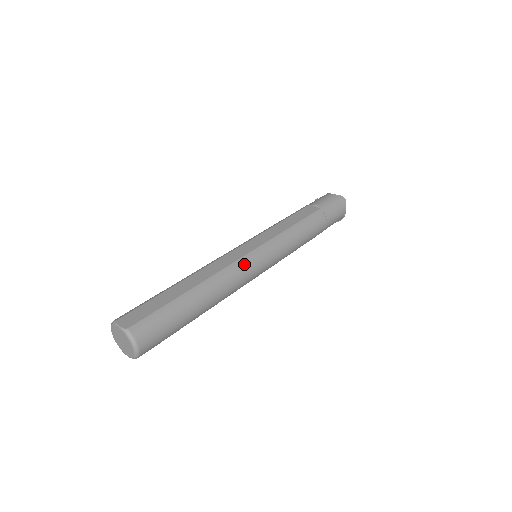
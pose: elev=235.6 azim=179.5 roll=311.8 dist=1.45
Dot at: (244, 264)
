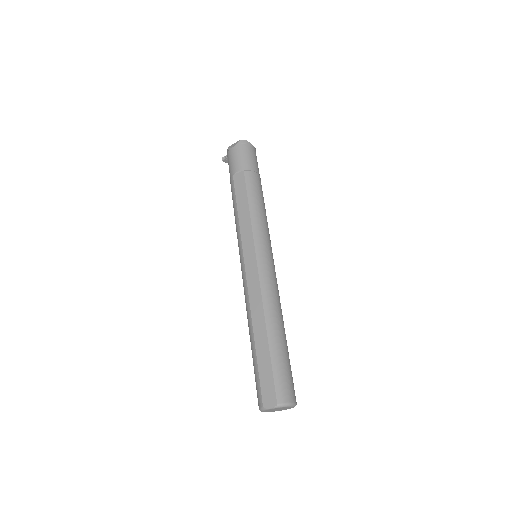
Dot at: (265, 276)
